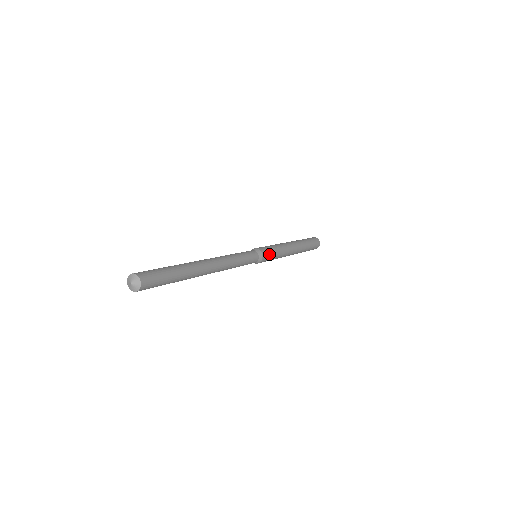
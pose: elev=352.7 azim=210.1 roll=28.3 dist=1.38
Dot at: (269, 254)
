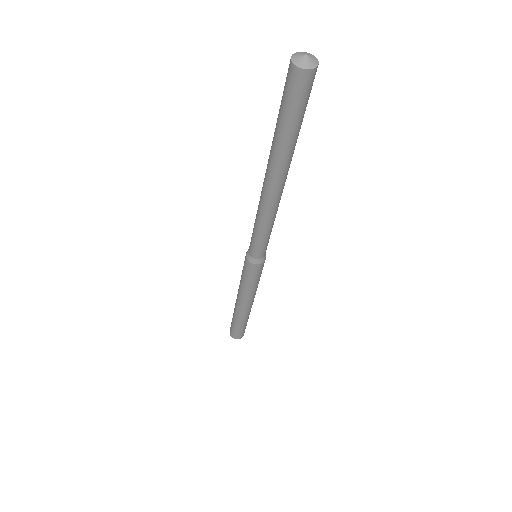
Dot at: occluded
